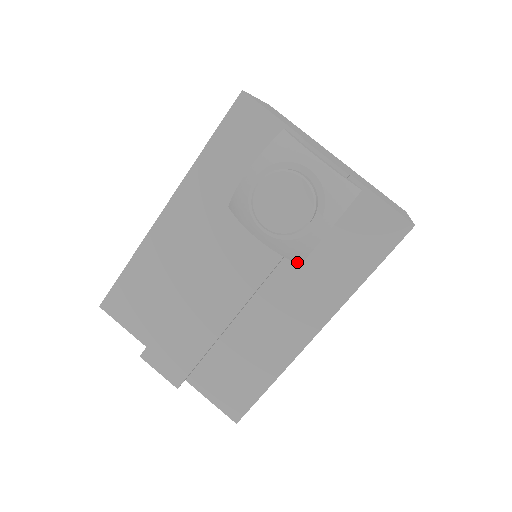
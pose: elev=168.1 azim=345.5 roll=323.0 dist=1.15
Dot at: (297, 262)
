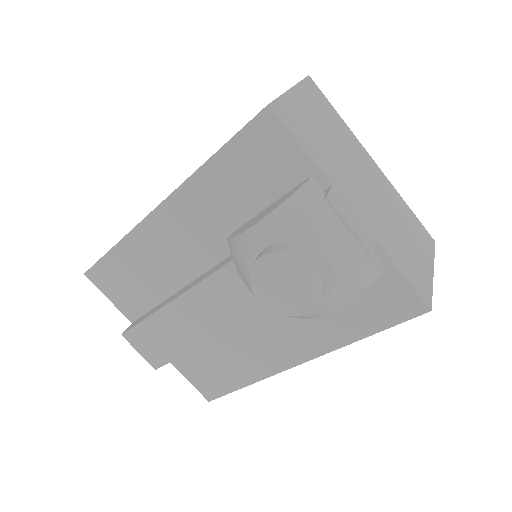
Dot at: occluded
